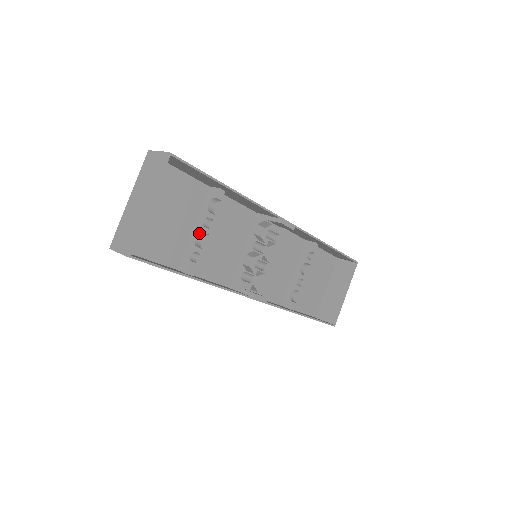
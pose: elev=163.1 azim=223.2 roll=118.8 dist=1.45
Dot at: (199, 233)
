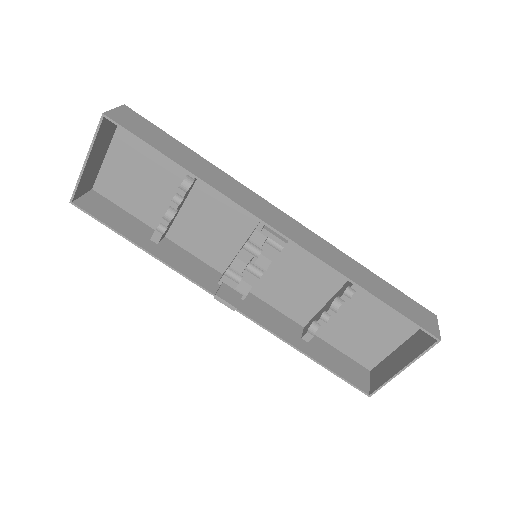
Dot at: occluded
